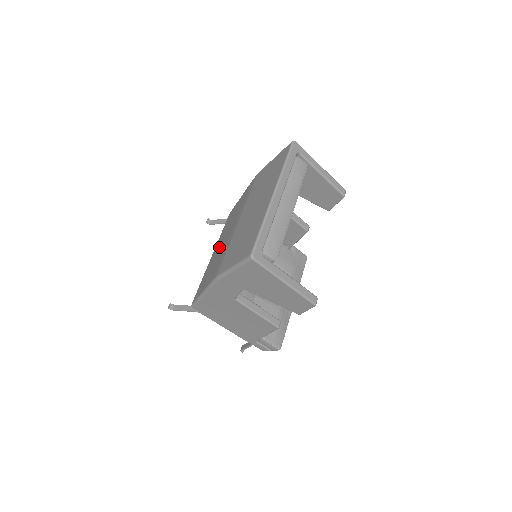
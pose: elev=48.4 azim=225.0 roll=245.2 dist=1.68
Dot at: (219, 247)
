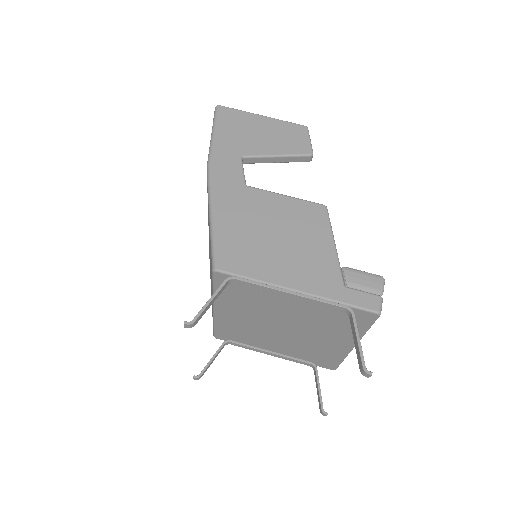
Dot at: occluded
